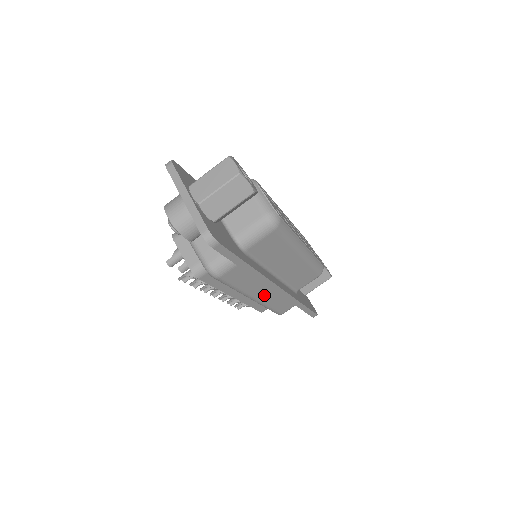
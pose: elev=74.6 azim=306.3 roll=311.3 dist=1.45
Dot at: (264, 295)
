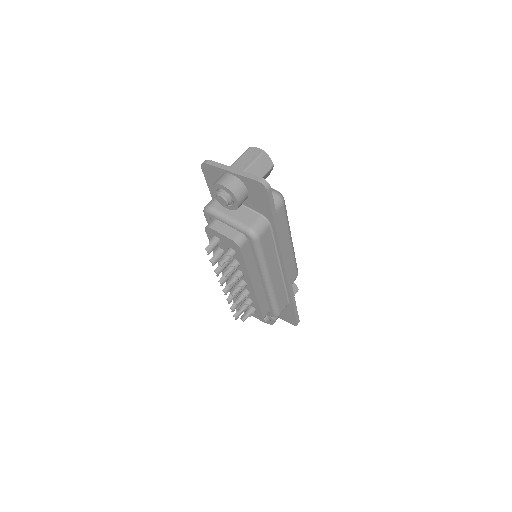
Dot at: (275, 278)
